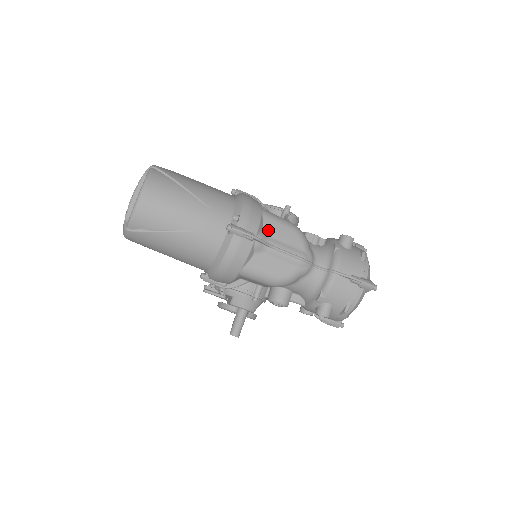
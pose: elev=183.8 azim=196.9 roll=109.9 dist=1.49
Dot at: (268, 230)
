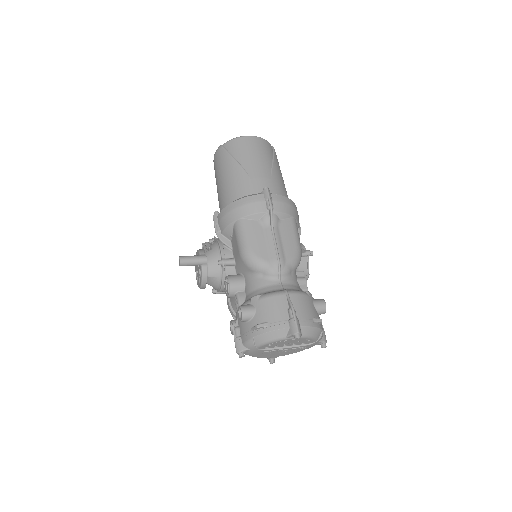
Dot at: (283, 225)
